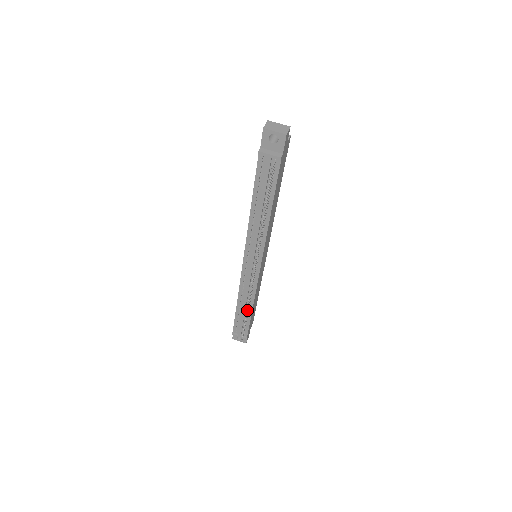
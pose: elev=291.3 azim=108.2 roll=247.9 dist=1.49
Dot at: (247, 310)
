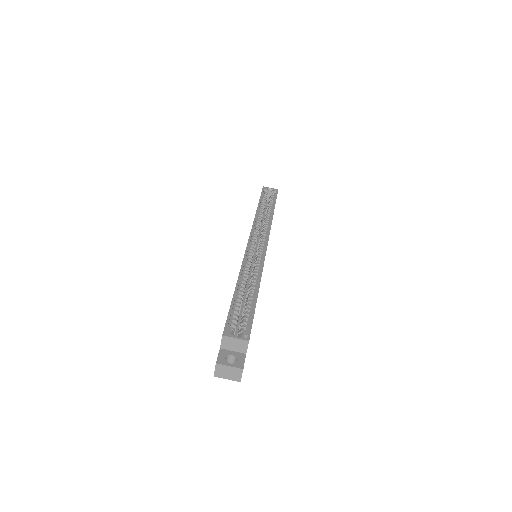
Dot at: occluded
